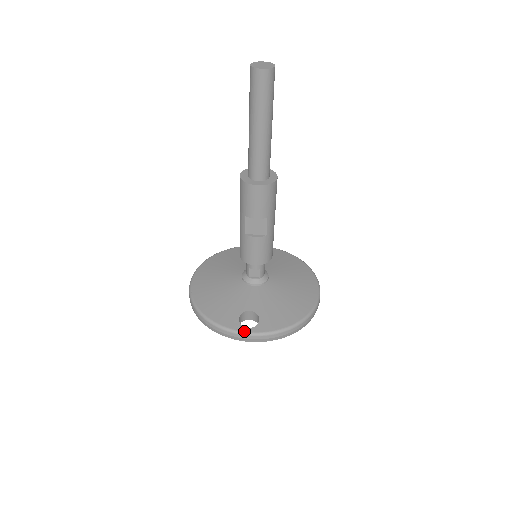
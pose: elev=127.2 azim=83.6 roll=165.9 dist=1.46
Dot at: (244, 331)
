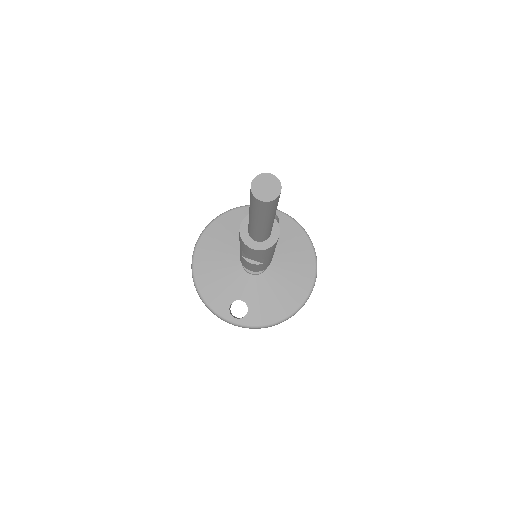
Dot at: (232, 321)
